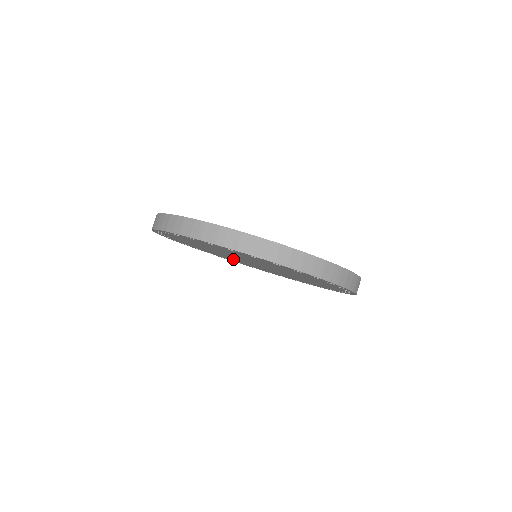
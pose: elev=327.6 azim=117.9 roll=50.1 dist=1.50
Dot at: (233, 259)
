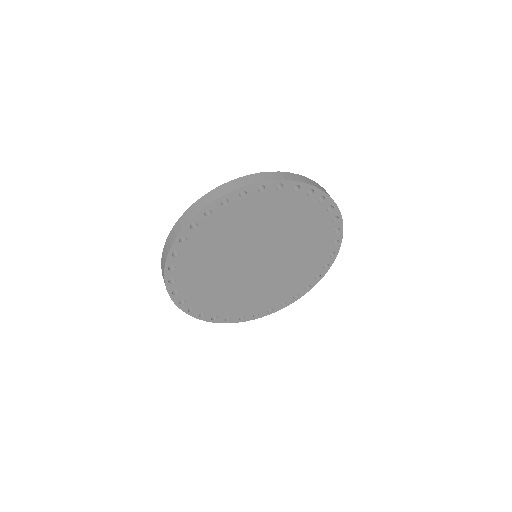
Dot at: (213, 283)
